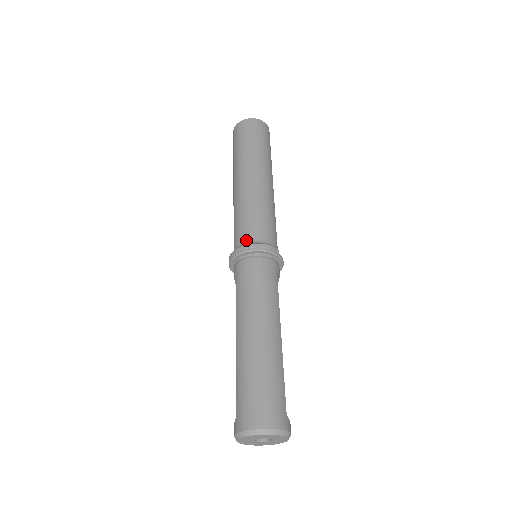
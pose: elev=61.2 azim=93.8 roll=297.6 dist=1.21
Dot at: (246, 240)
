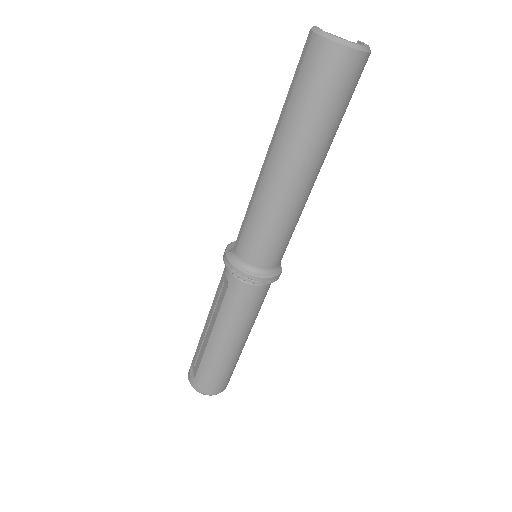
Dot at: (255, 265)
